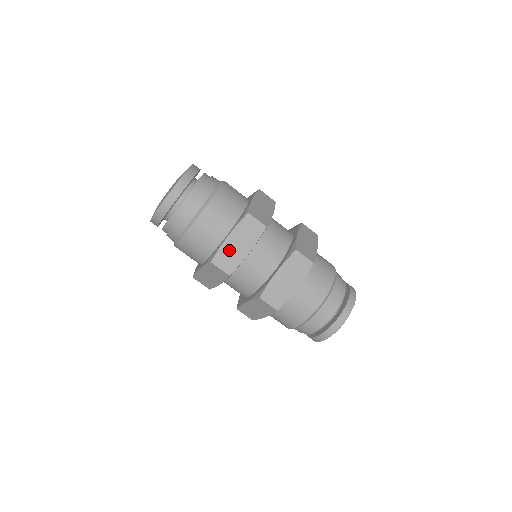
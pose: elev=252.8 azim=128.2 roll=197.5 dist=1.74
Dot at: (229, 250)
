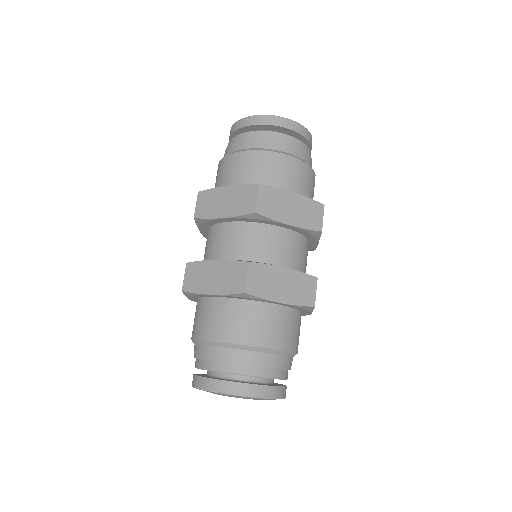
Dot at: (281, 200)
